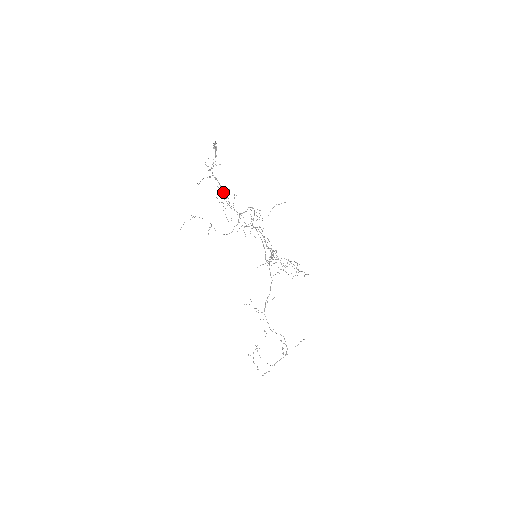
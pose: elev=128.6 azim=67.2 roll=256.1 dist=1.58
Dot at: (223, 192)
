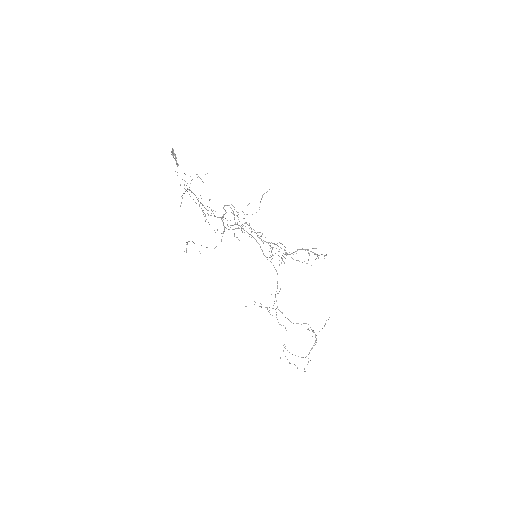
Dot at: (200, 202)
